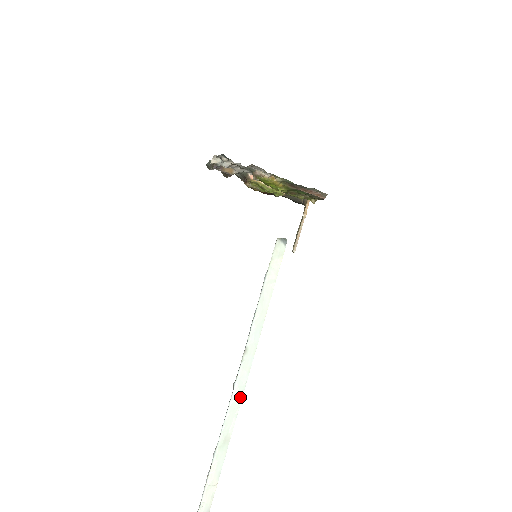
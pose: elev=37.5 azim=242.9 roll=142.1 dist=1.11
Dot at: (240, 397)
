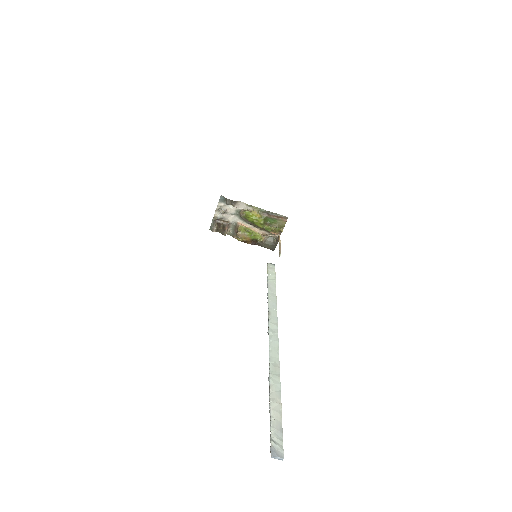
Dot at: (276, 340)
